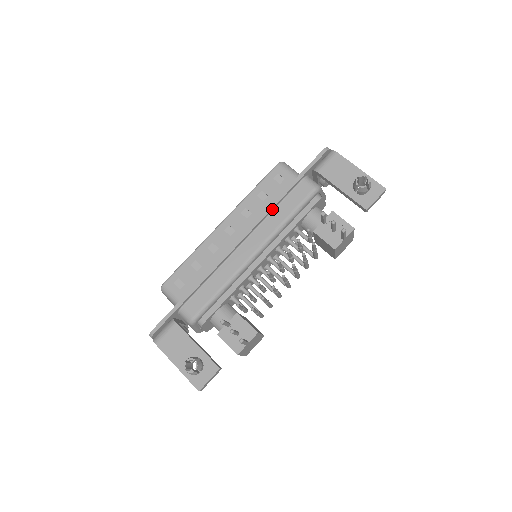
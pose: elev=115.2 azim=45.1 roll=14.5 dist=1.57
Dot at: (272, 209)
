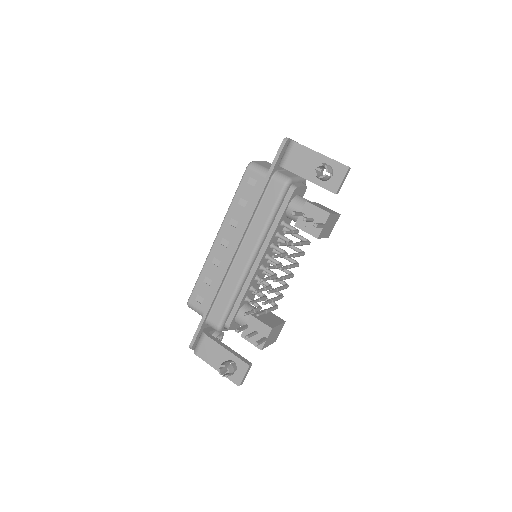
Dot at: (253, 215)
